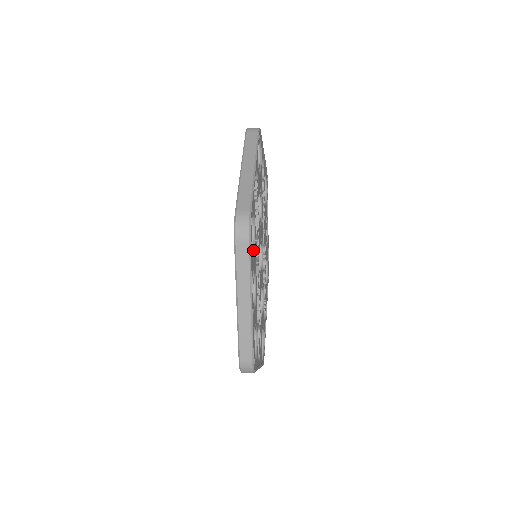
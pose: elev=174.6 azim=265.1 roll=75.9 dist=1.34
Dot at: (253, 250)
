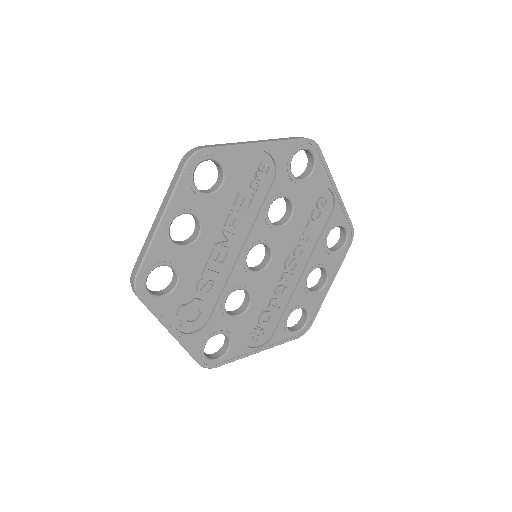
Dot at: (202, 192)
